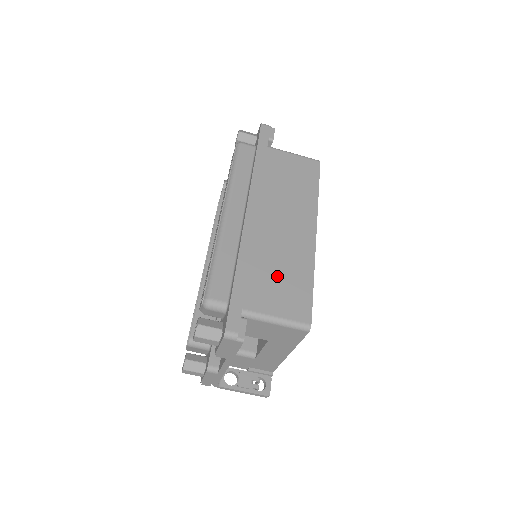
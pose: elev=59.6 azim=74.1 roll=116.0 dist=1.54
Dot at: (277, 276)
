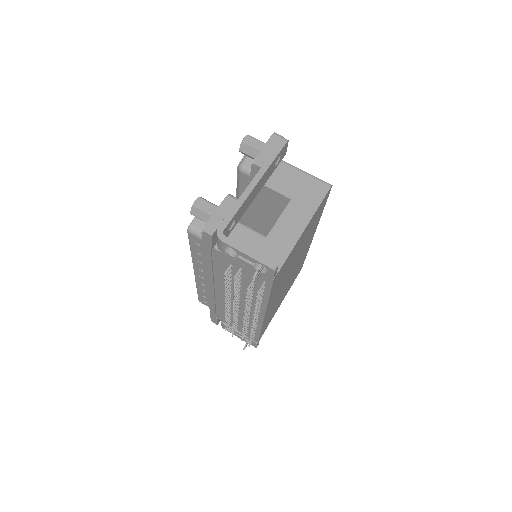
Dot at: occluded
